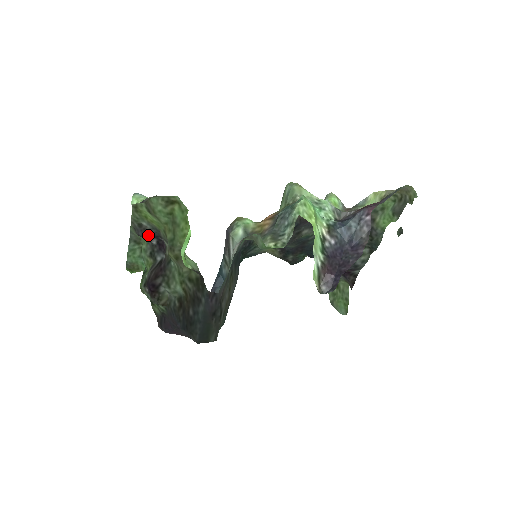
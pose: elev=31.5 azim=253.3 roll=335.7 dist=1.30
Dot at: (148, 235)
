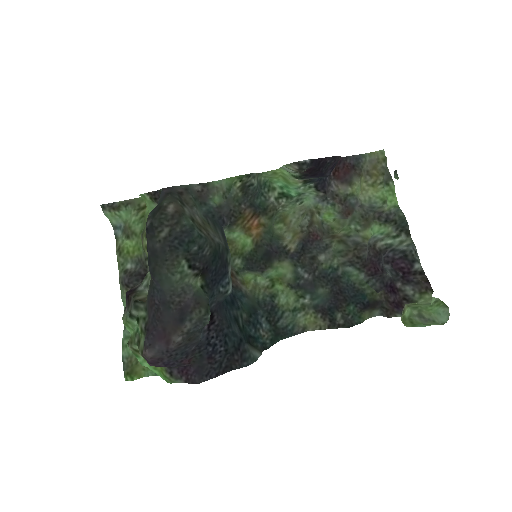
Dot at: (133, 276)
